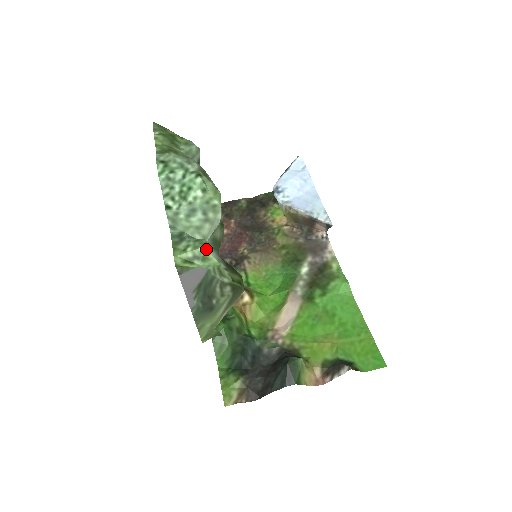
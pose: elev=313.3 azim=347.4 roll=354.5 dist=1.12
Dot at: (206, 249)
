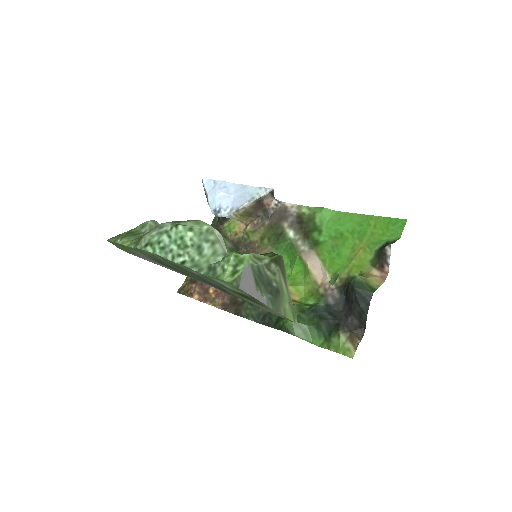
Dot at: (235, 255)
